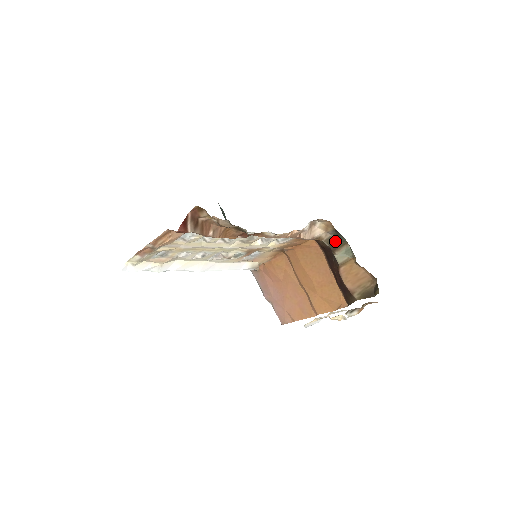
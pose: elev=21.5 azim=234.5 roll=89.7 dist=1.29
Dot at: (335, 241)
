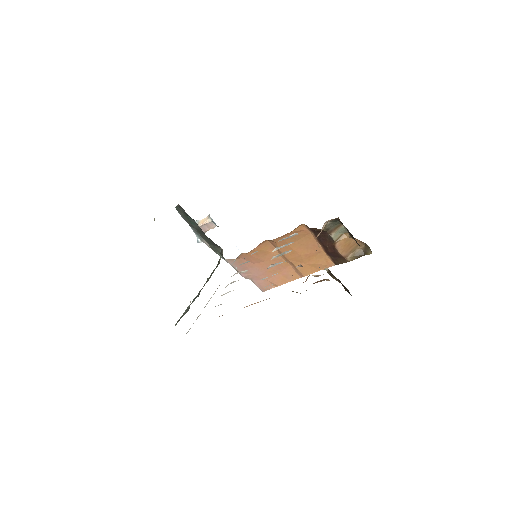
Dot at: (331, 226)
